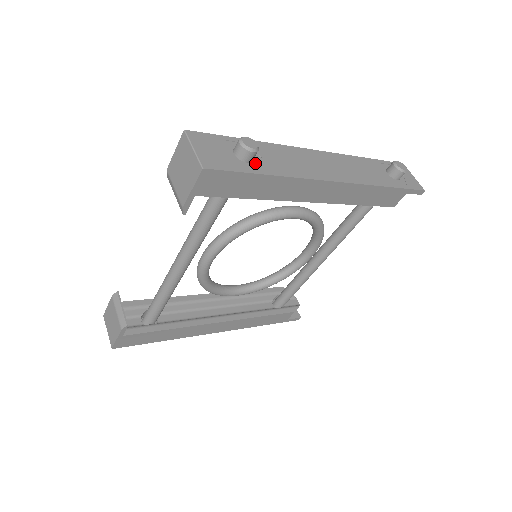
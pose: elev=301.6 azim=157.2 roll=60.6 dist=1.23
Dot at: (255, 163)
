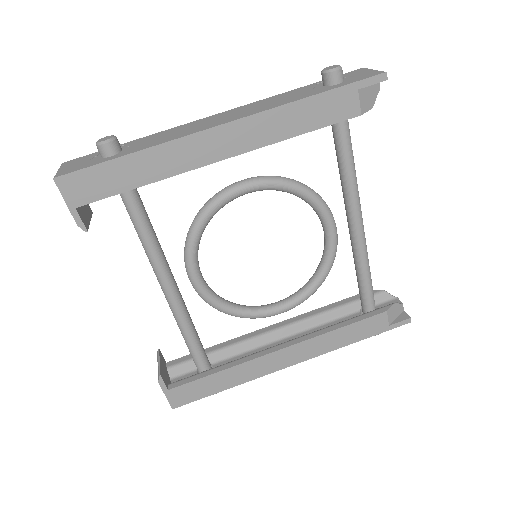
Dot at: (121, 153)
